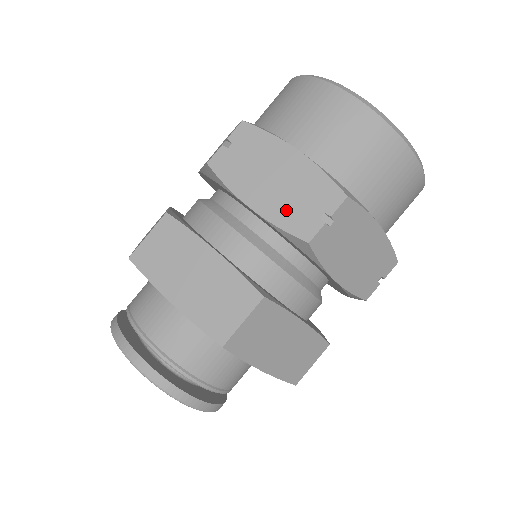
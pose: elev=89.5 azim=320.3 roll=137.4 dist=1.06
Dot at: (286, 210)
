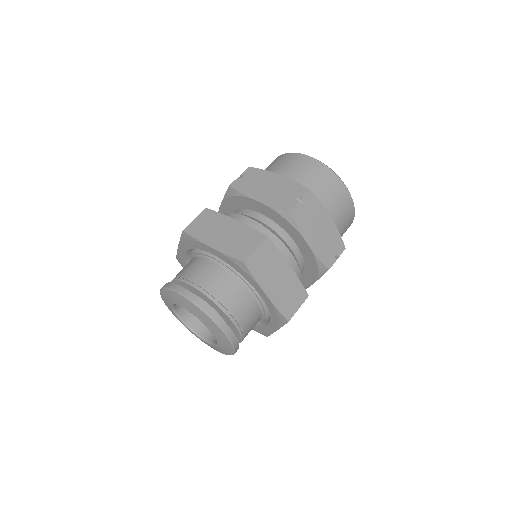
Dot at: occluded
